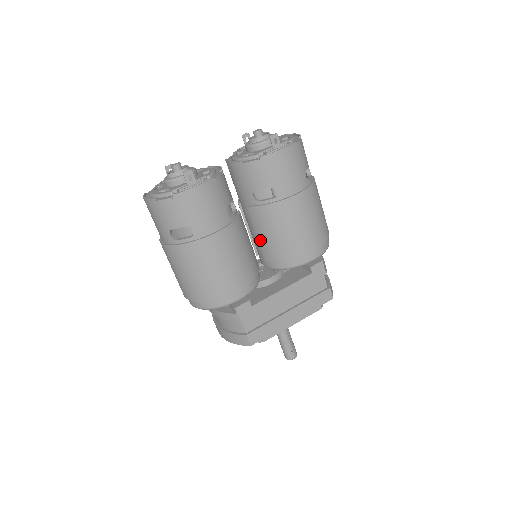
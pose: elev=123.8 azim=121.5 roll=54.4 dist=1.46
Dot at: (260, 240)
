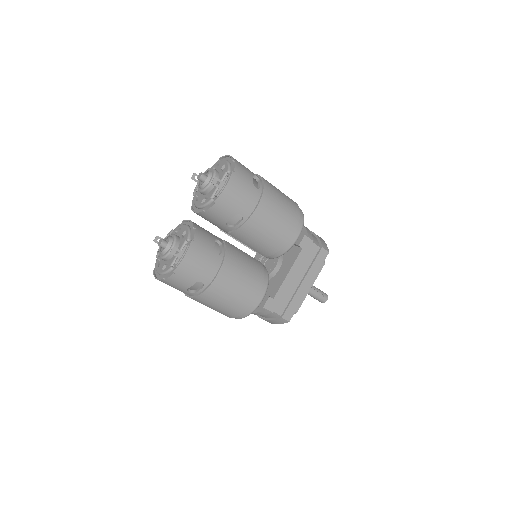
Dot at: (252, 248)
